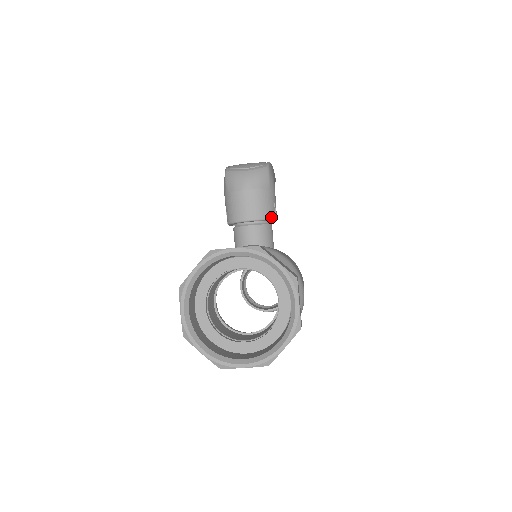
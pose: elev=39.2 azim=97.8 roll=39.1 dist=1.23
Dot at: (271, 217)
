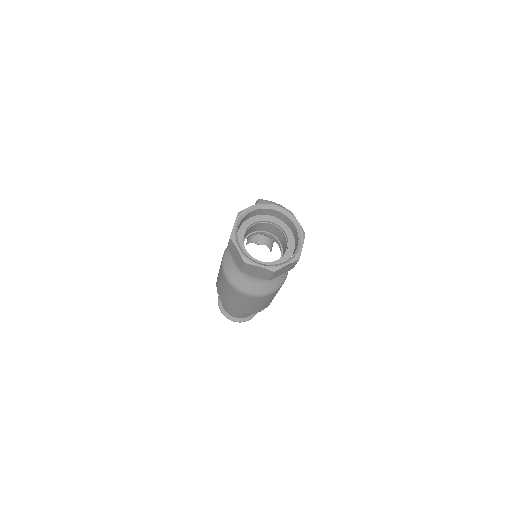
Dot at: occluded
